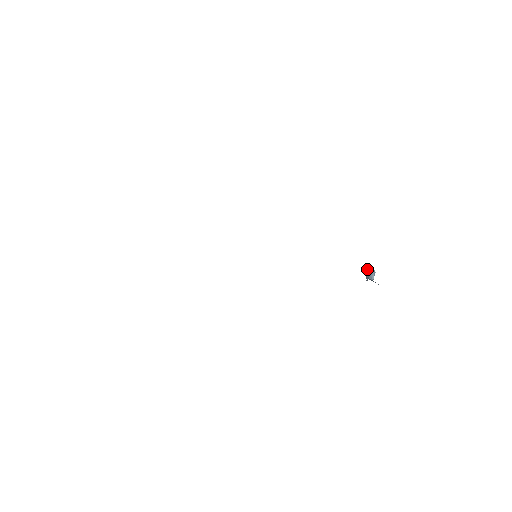
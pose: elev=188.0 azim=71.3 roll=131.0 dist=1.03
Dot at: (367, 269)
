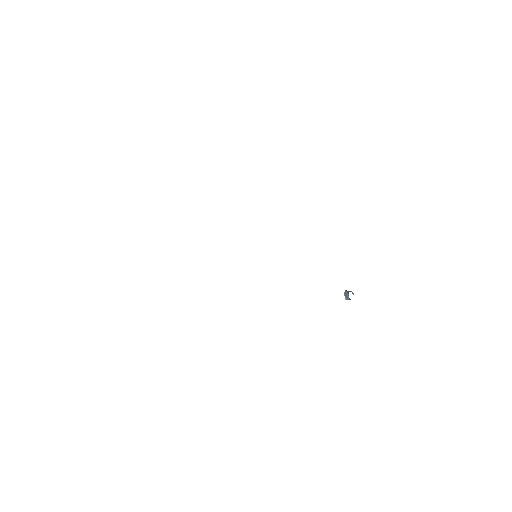
Dot at: occluded
